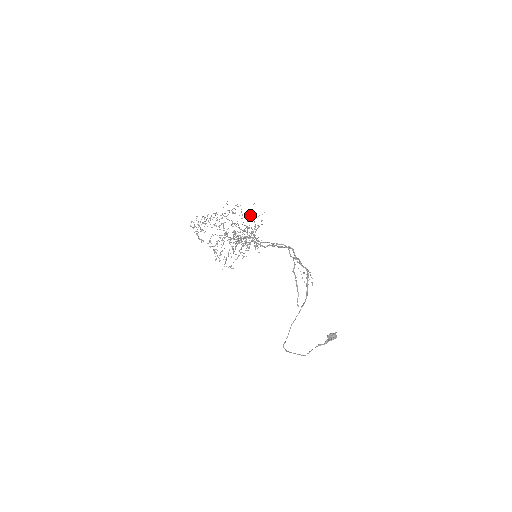
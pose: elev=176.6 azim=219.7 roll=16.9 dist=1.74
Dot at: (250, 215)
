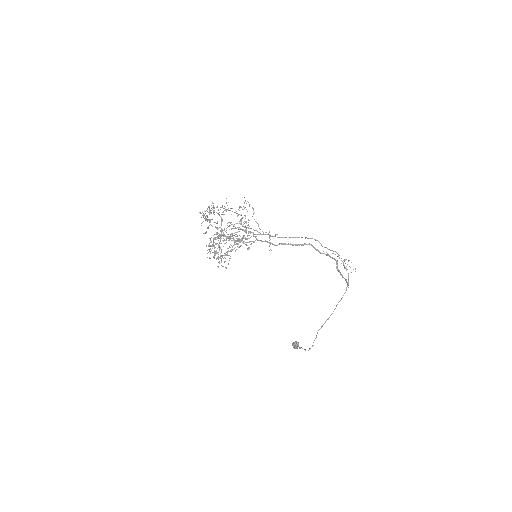
Dot at: (231, 222)
